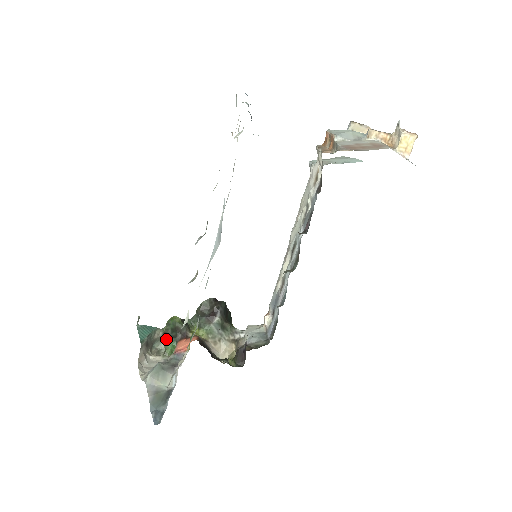
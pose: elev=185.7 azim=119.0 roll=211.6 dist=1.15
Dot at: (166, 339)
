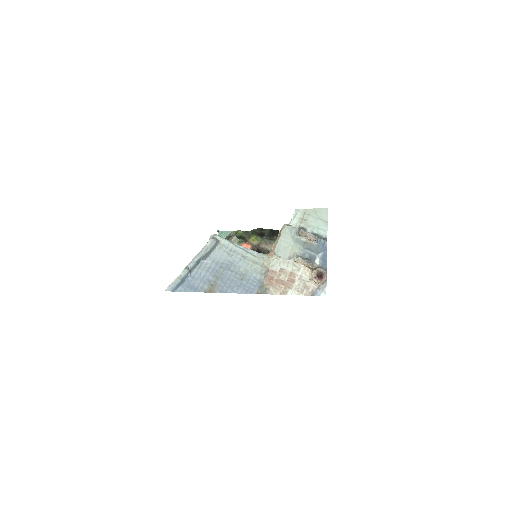
Dot at: occluded
